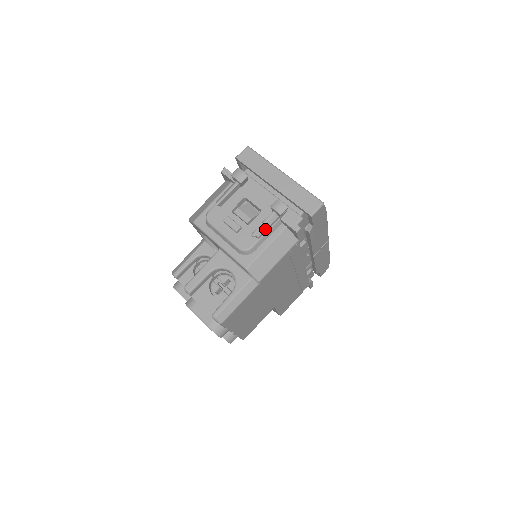
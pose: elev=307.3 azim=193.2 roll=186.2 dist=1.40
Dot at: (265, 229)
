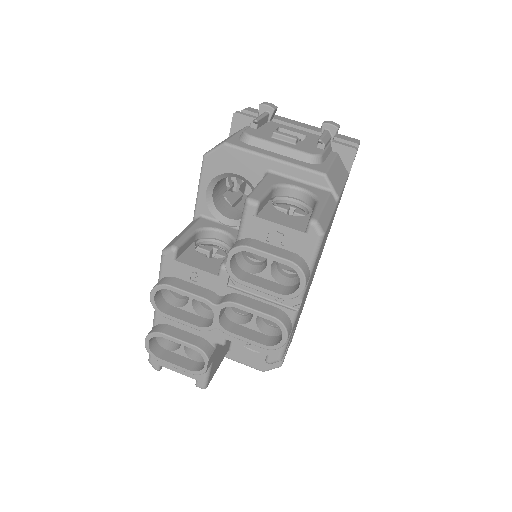
Dot at: (327, 141)
